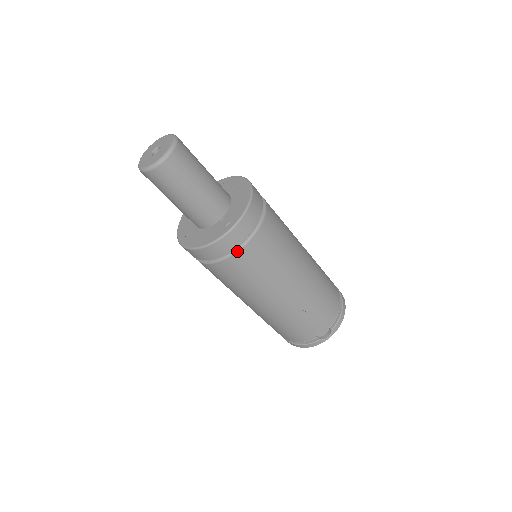
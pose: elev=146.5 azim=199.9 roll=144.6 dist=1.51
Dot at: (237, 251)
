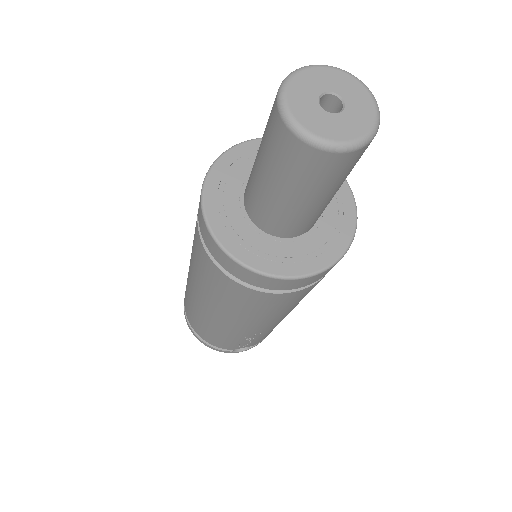
Dot at: (283, 290)
